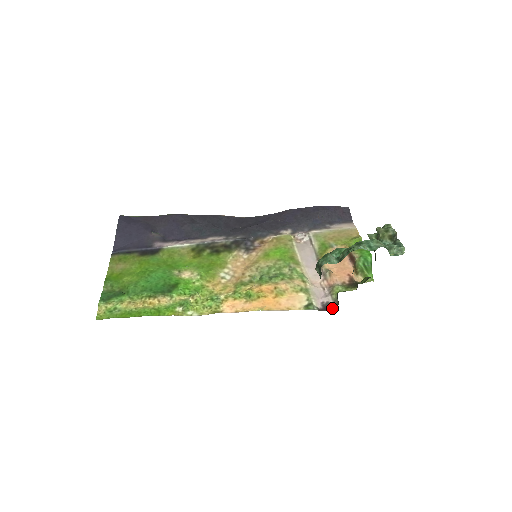
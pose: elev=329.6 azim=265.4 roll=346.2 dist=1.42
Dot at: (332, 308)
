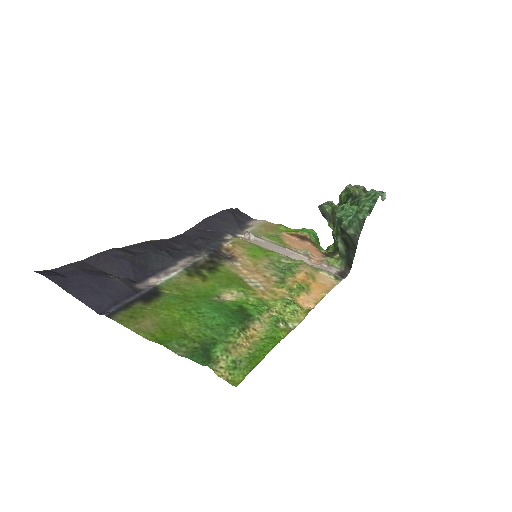
Dot at: (346, 274)
